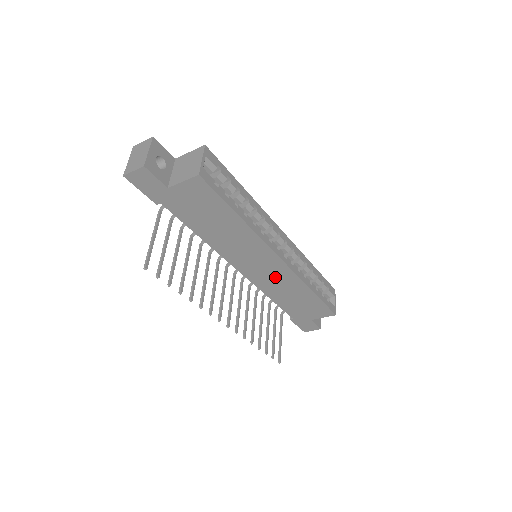
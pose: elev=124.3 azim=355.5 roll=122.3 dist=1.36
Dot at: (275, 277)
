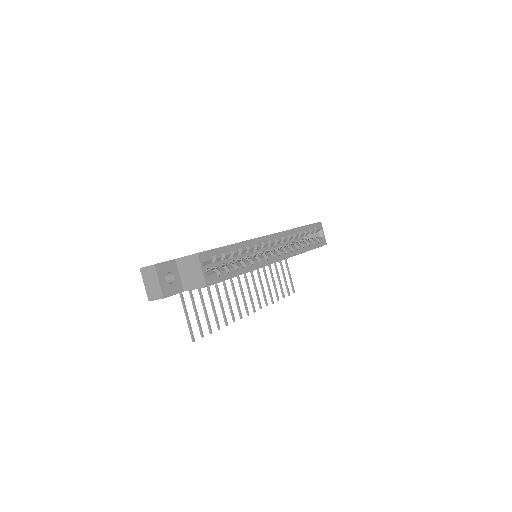
Dot at: occluded
